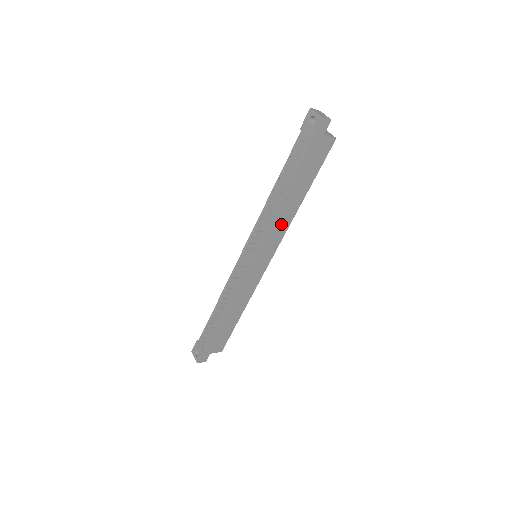
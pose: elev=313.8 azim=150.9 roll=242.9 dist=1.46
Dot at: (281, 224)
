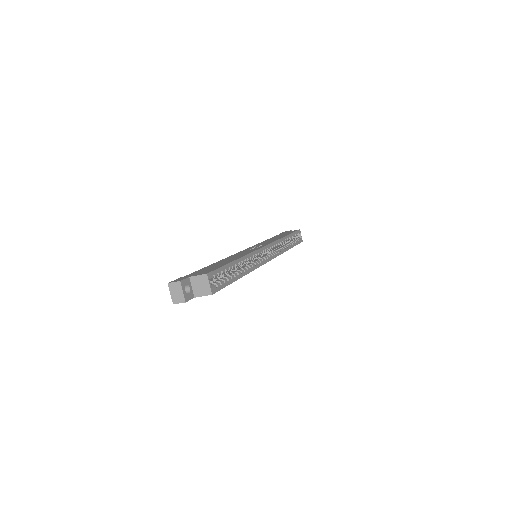
Dot at: occluded
